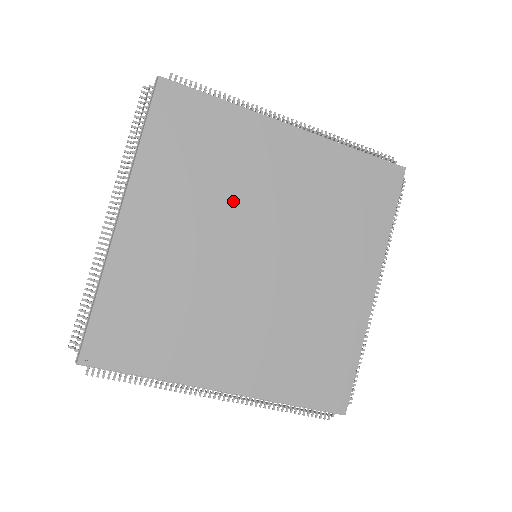
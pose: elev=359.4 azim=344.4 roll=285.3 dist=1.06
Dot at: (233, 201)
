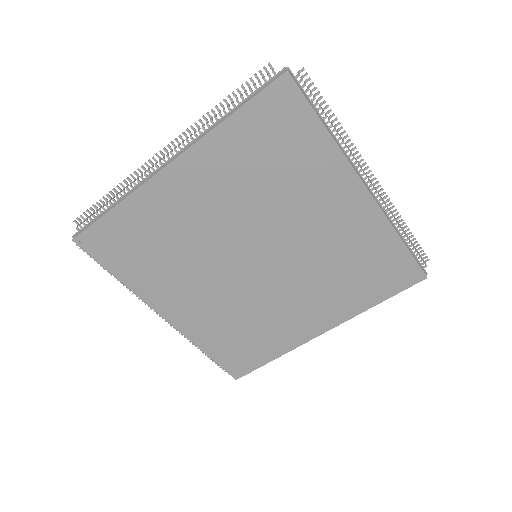
Dot at: (269, 212)
